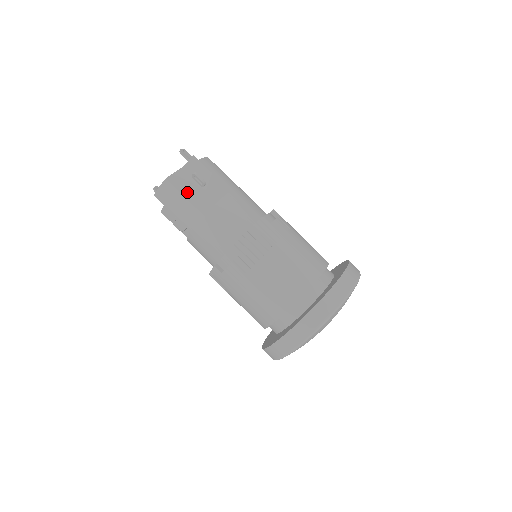
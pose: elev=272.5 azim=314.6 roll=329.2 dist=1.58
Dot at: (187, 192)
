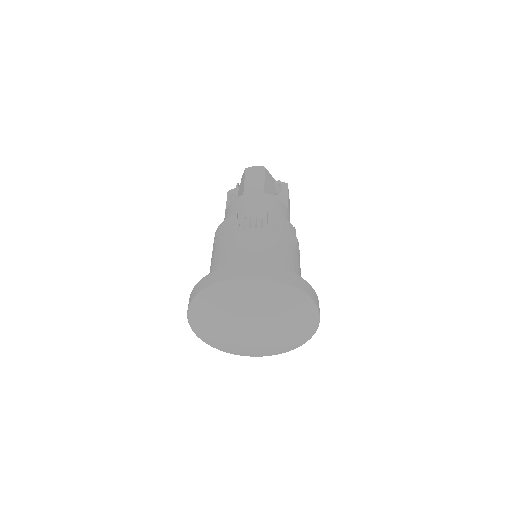
Dot at: (267, 182)
